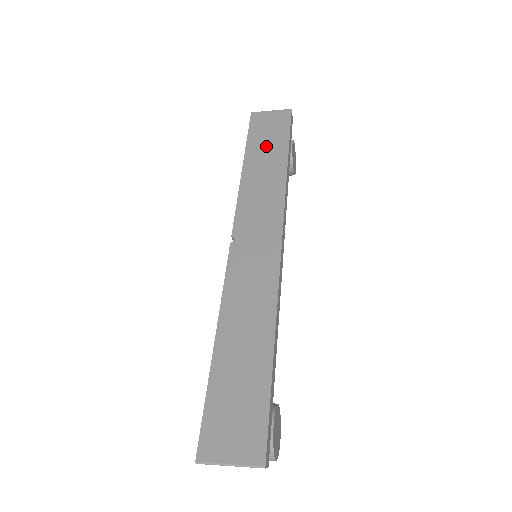
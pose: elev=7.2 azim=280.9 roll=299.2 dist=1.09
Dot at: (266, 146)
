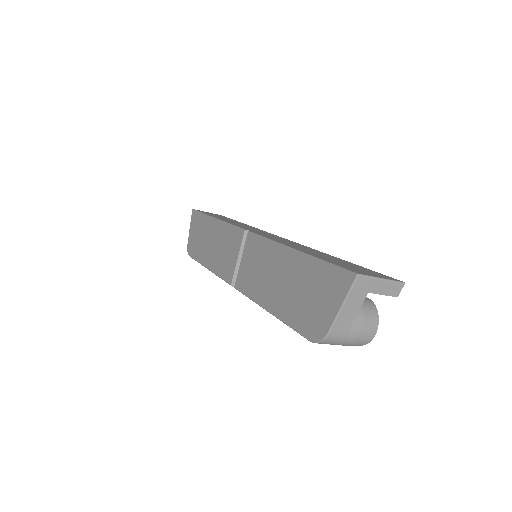
Dot at: occluded
